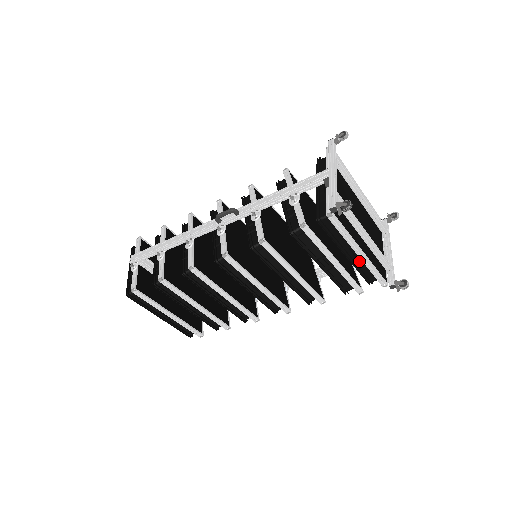
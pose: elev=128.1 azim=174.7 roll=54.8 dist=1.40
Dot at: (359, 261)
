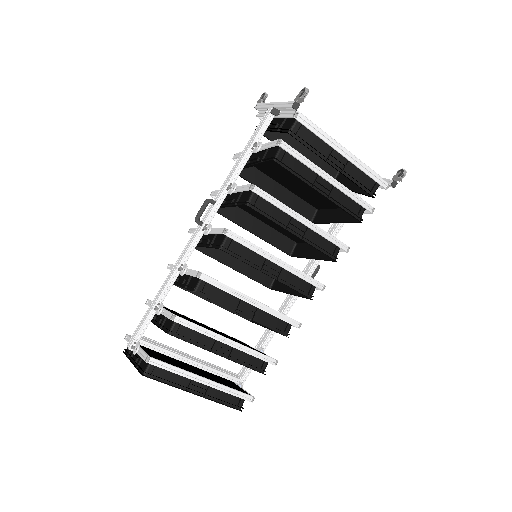
Dot at: (349, 170)
